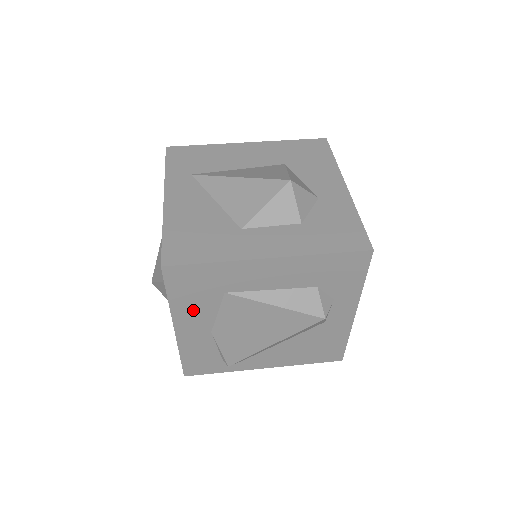
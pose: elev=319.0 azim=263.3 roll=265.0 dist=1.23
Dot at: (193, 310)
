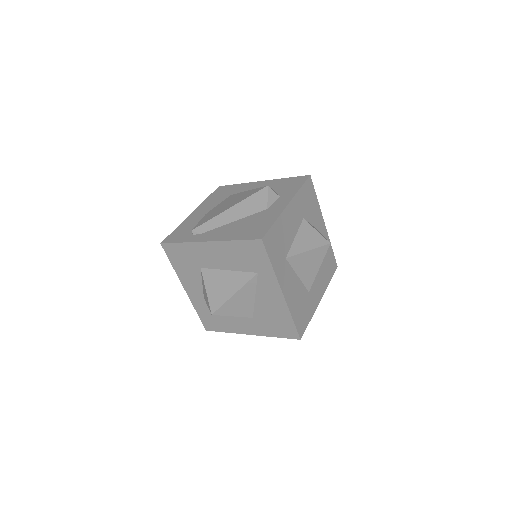
Dot at: (211, 203)
